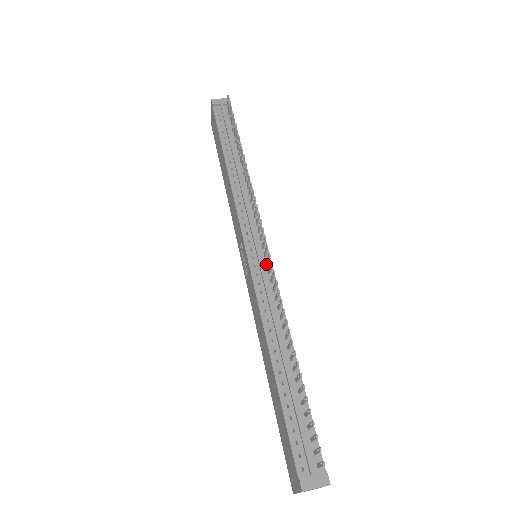
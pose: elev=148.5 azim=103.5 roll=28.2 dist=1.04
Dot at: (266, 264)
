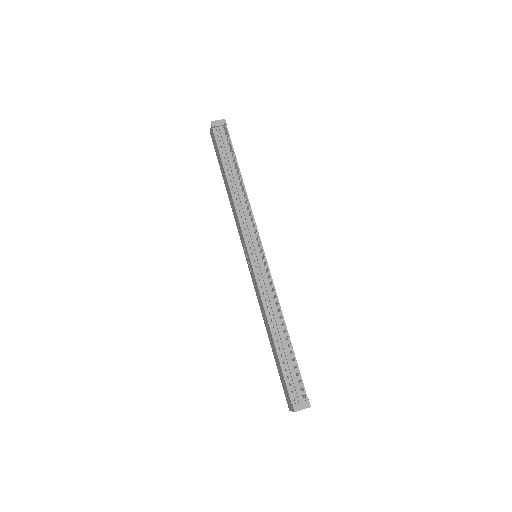
Dot at: (264, 265)
